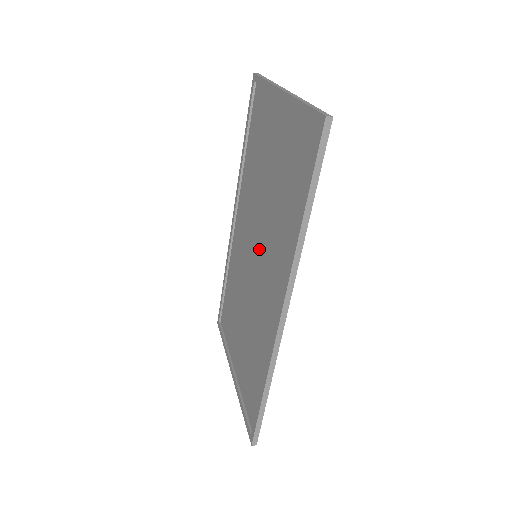
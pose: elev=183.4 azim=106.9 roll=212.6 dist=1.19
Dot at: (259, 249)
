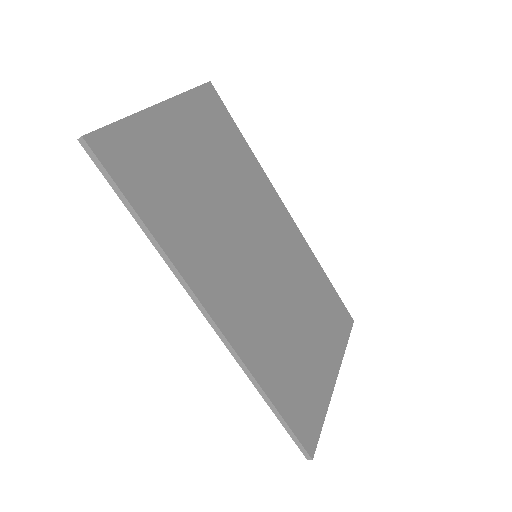
Dot at: (243, 250)
